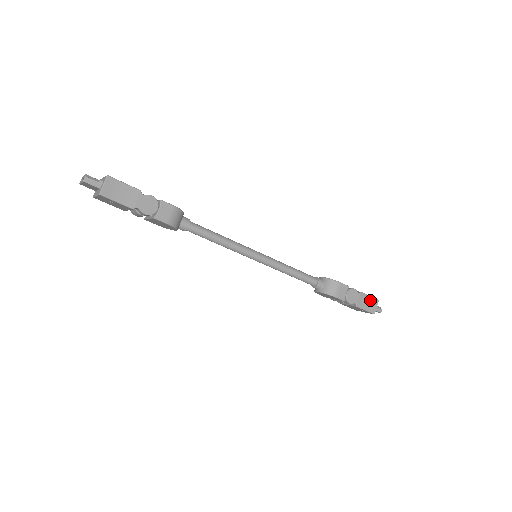
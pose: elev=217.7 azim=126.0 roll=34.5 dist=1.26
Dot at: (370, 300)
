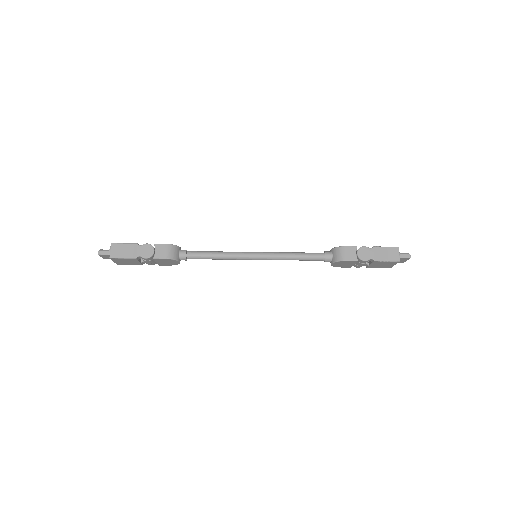
Dot at: (388, 250)
